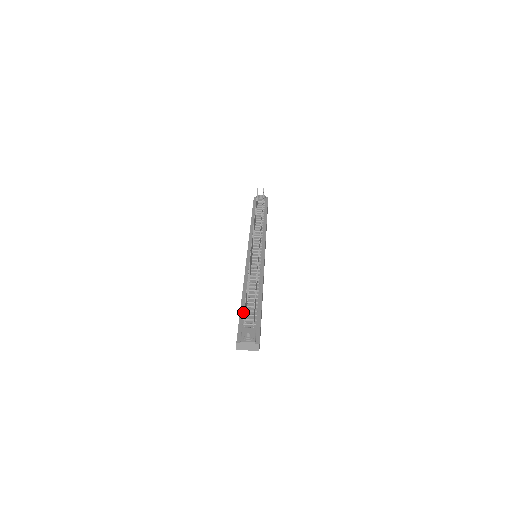
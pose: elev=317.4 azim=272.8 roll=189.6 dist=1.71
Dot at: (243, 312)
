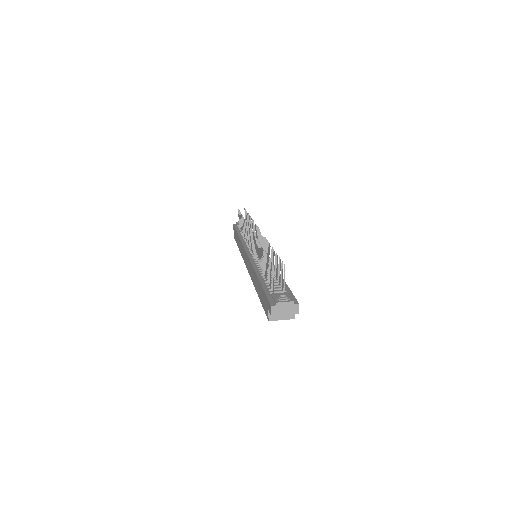
Dot at: (265, 286)
